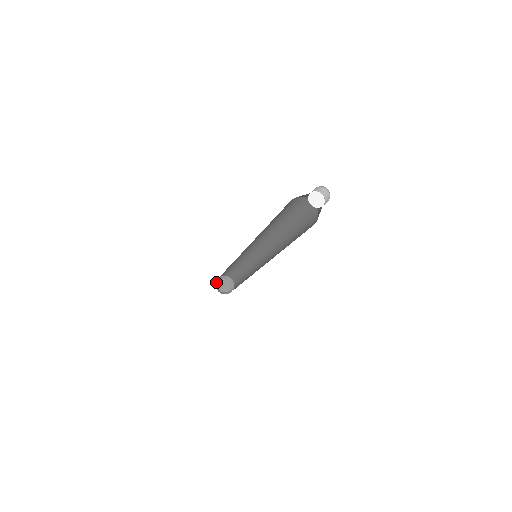
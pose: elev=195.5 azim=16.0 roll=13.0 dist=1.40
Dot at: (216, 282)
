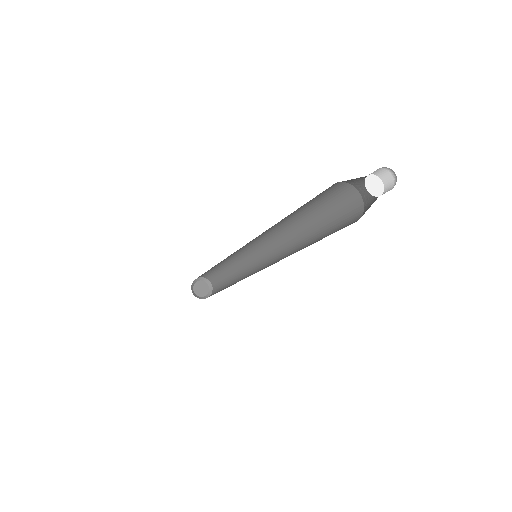
Dot at: (195, 280)
